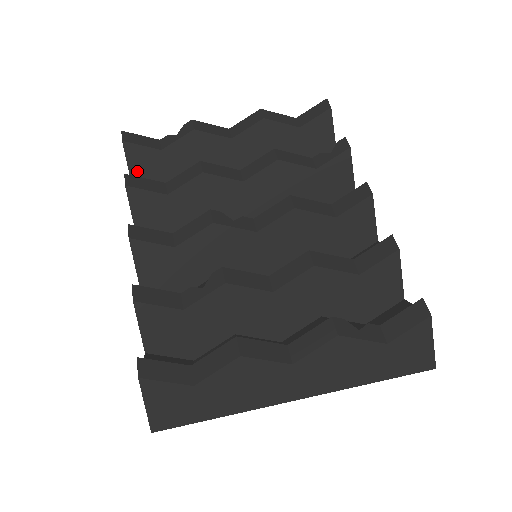
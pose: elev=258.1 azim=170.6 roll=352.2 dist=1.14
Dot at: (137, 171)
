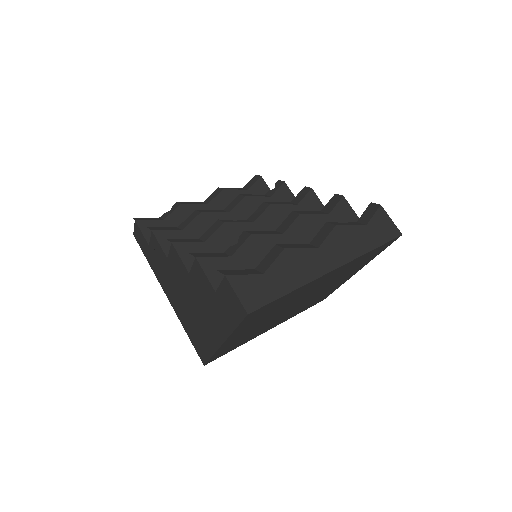
Dot at: (150, 236)
